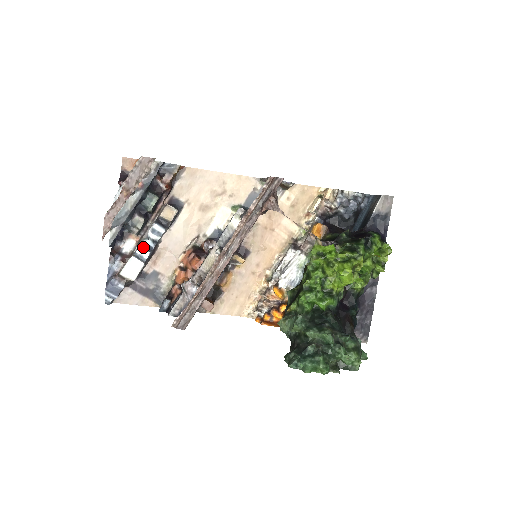
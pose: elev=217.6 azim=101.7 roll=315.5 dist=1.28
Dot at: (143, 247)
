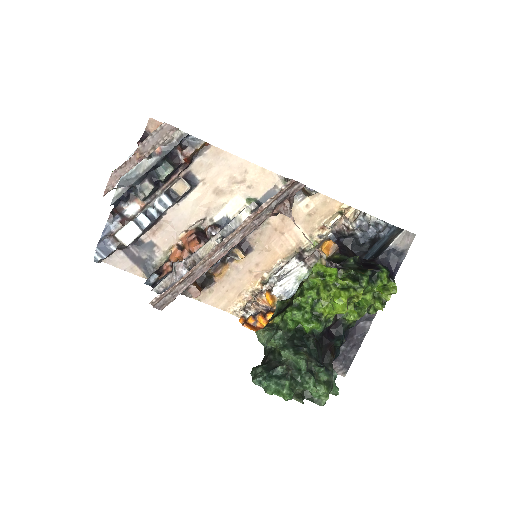
Dot at: (146, 214)
